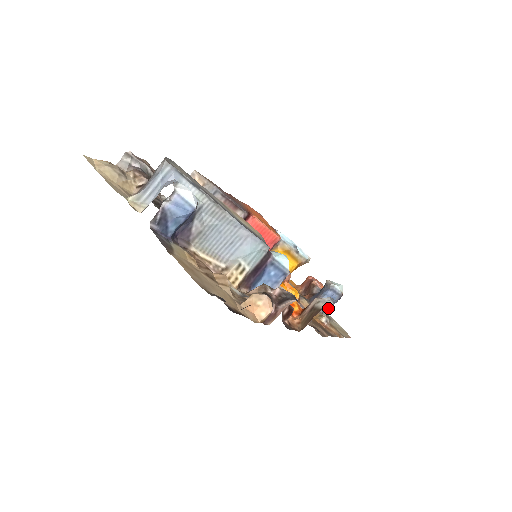
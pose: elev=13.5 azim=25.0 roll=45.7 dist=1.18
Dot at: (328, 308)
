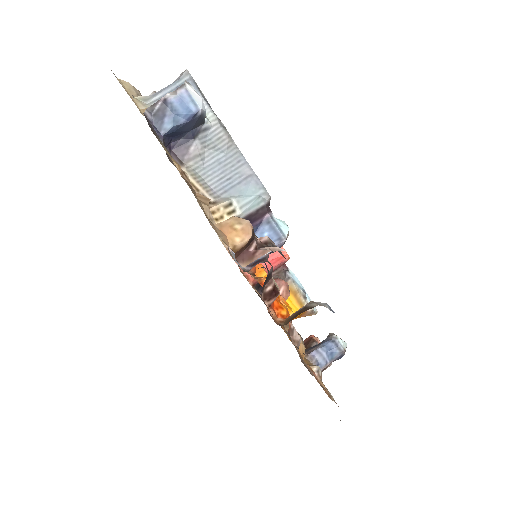
Dot at: (324, 363)
